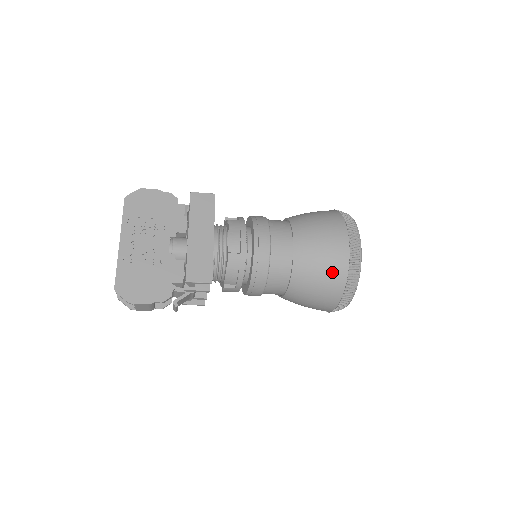
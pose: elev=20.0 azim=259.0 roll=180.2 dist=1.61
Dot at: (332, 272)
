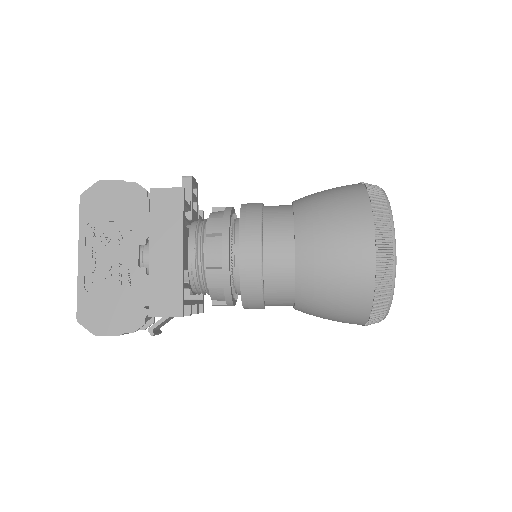
Dot at: (351, 289)
